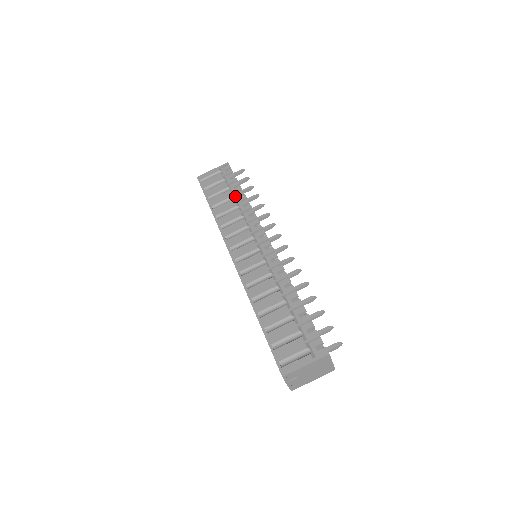
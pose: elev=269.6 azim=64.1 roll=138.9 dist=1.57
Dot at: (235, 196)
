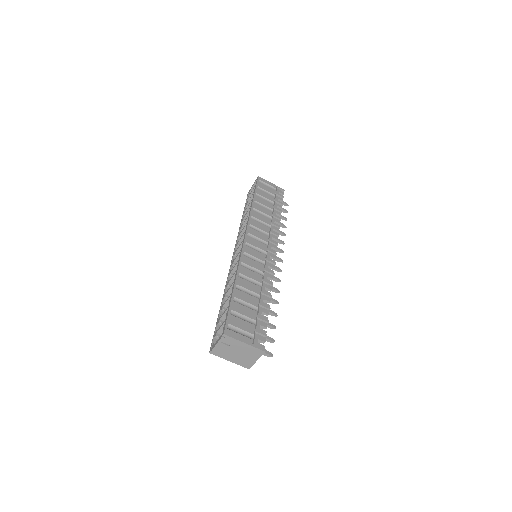
Dot at: (274, 211)
